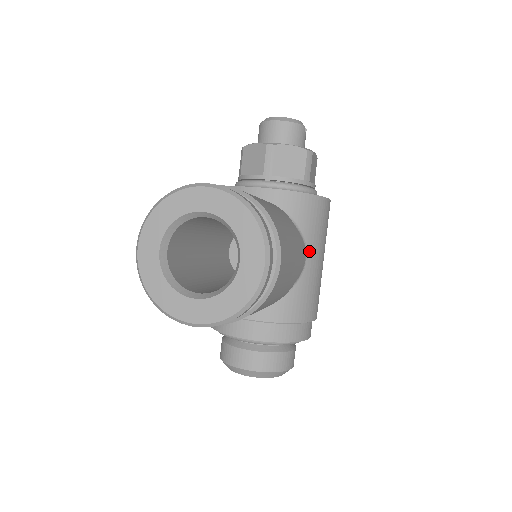
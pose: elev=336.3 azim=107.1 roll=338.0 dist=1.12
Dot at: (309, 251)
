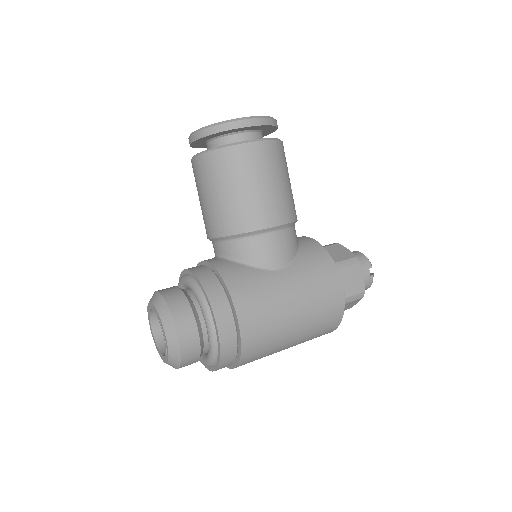
Dot at: (289, 270)
